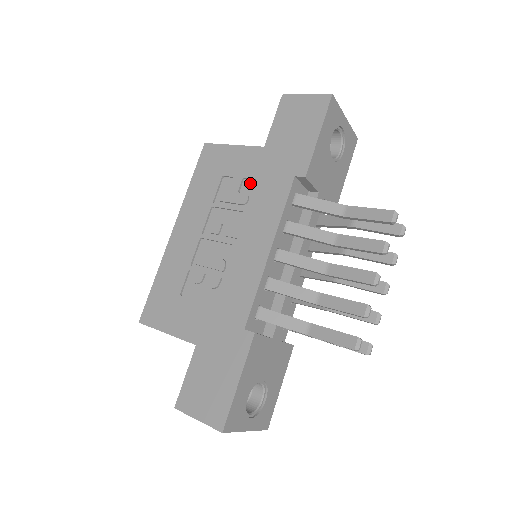
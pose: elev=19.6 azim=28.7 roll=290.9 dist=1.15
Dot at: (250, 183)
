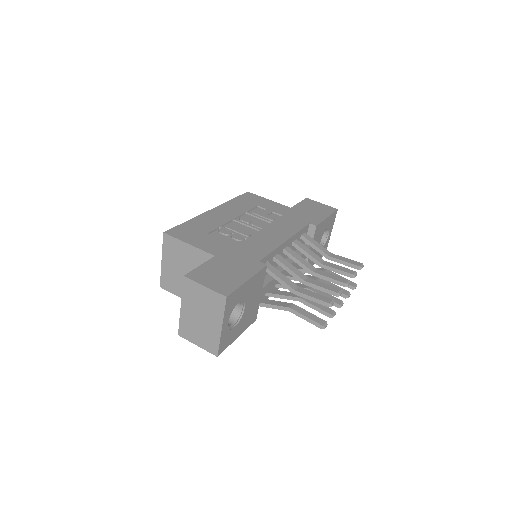
Dot at: (277, 215)
